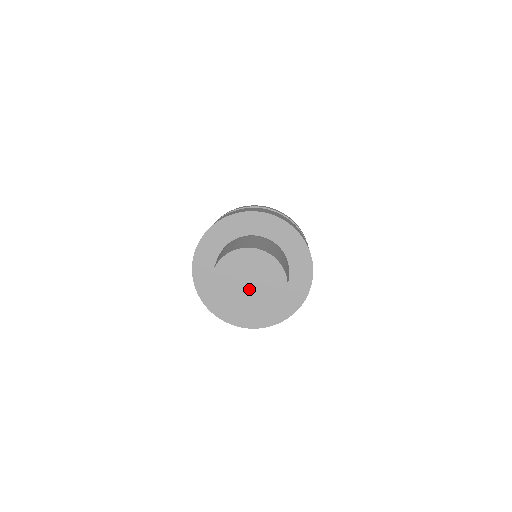
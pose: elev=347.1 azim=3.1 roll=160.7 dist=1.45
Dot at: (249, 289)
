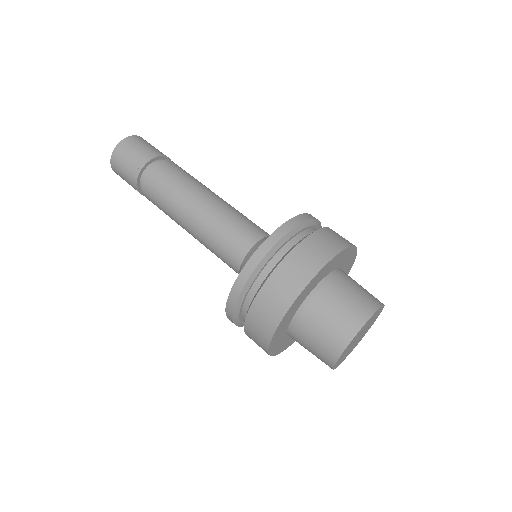
Dot at: (359, 337)
